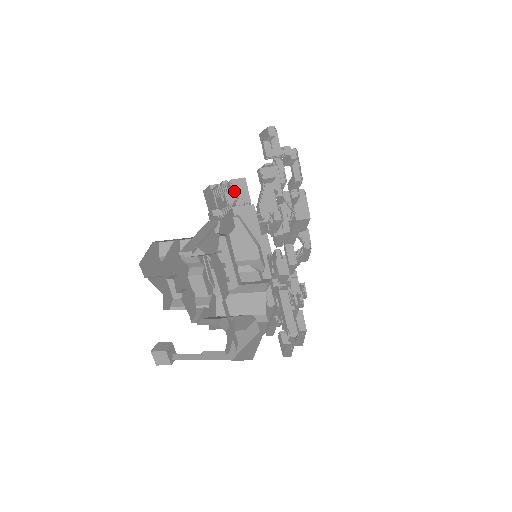
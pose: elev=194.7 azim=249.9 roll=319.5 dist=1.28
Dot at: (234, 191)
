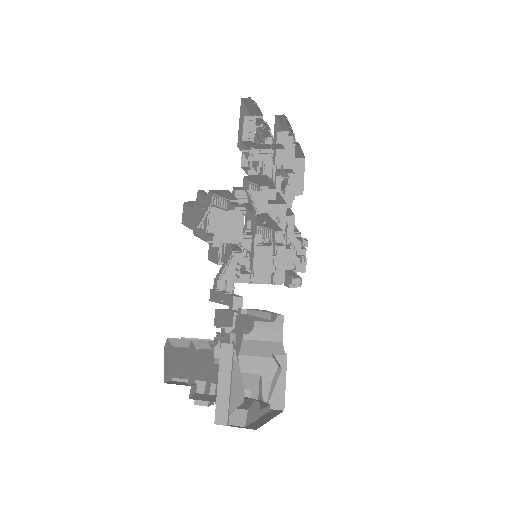
Dot at: (215, 196)
